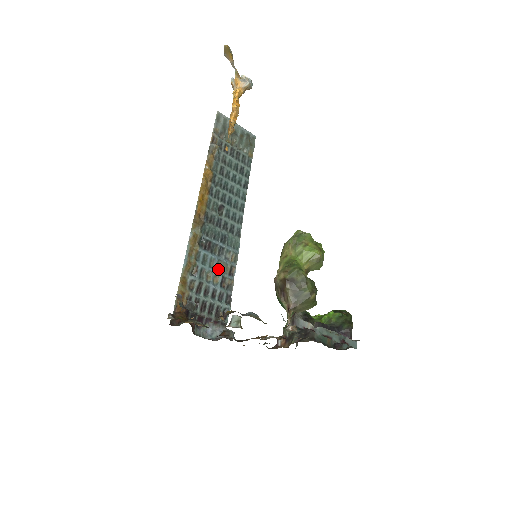
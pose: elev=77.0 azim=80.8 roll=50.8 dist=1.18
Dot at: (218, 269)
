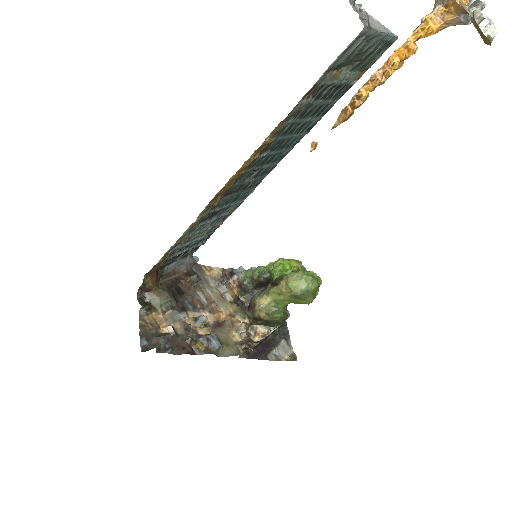
Dot at: (211, 225)
